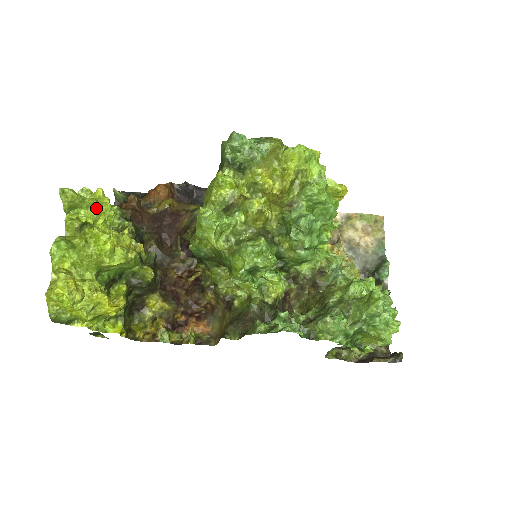
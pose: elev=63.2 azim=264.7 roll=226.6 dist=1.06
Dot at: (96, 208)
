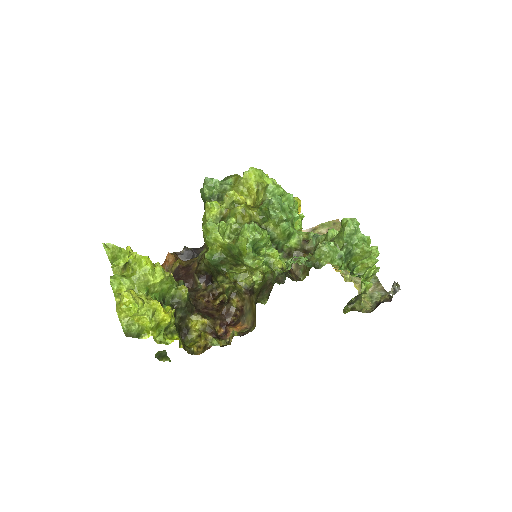
Dot at: (130, 257)
